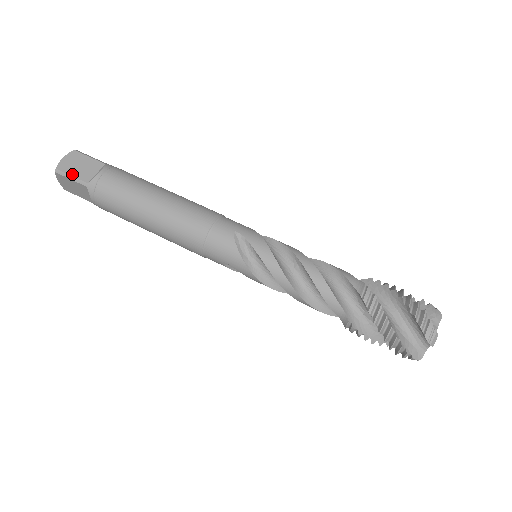
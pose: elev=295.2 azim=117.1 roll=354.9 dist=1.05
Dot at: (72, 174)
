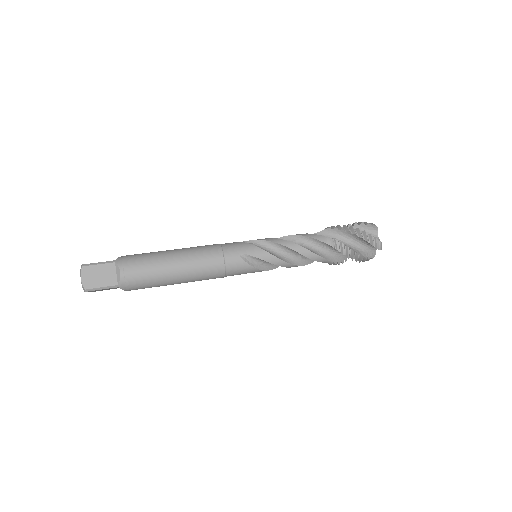
Dot at: (100, 286)
